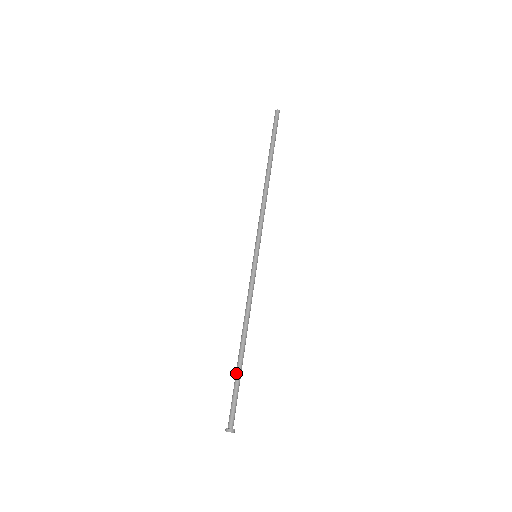
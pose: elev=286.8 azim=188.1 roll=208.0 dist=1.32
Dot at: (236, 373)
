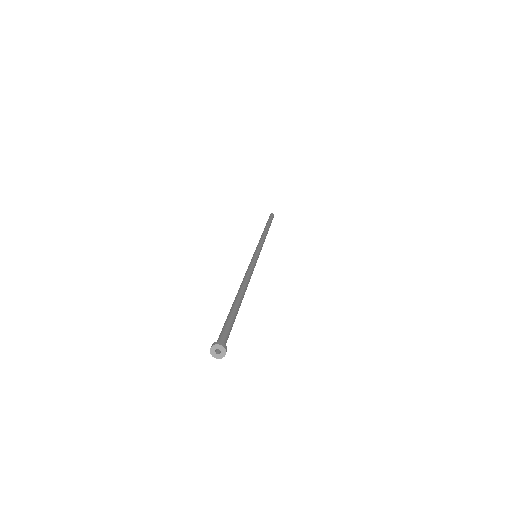
Dot at: (230, 309)
